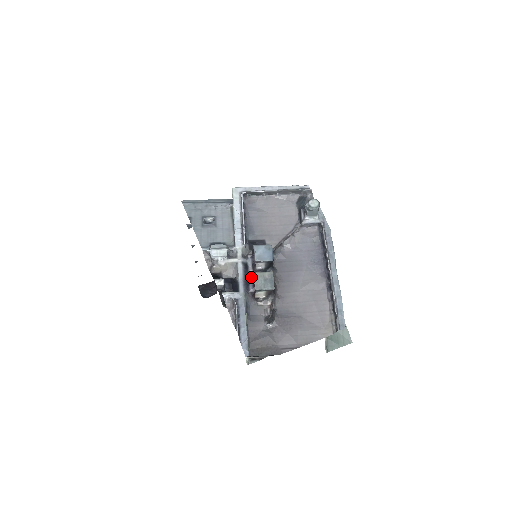
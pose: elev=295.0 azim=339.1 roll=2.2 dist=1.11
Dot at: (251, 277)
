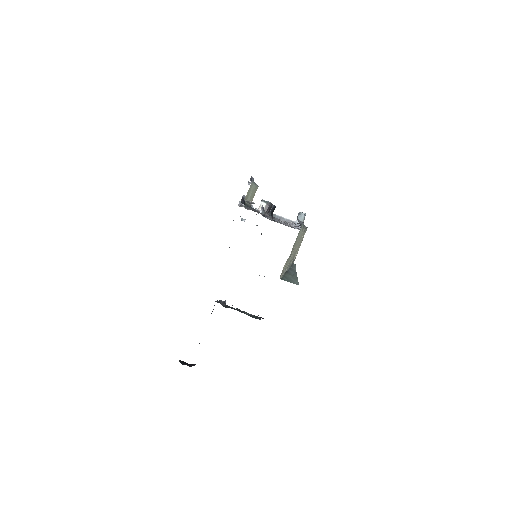
Dot at: occluded
